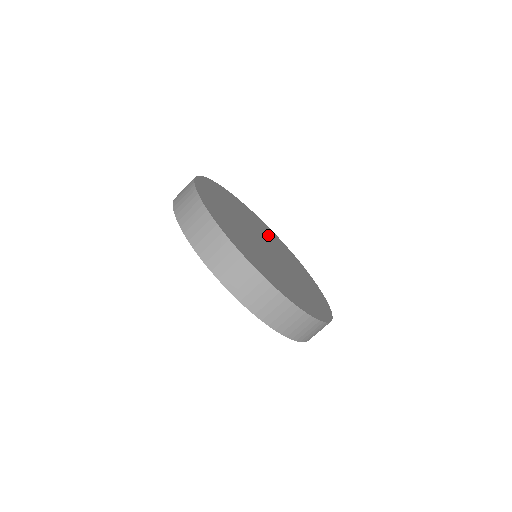
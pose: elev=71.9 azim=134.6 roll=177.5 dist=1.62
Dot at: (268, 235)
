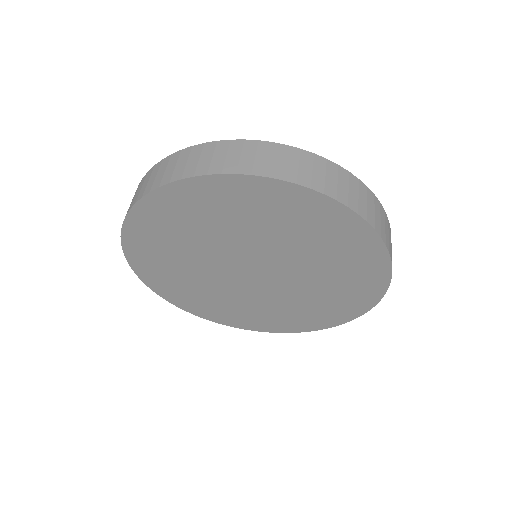
Dot at: occluded
